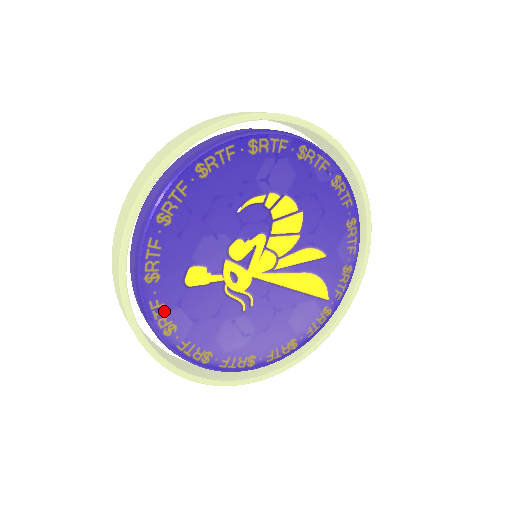
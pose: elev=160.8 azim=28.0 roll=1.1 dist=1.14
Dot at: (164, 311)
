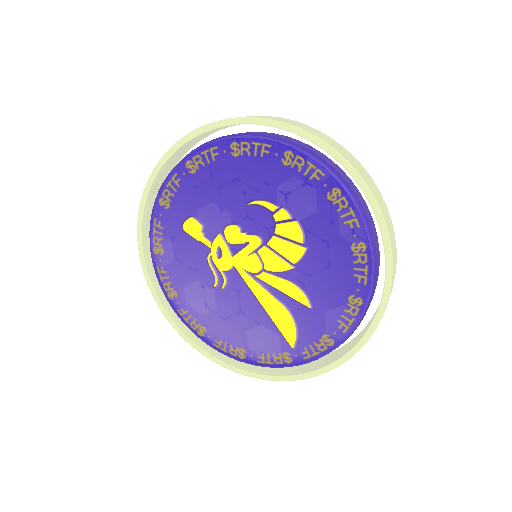
Dot at: (161, 234)
